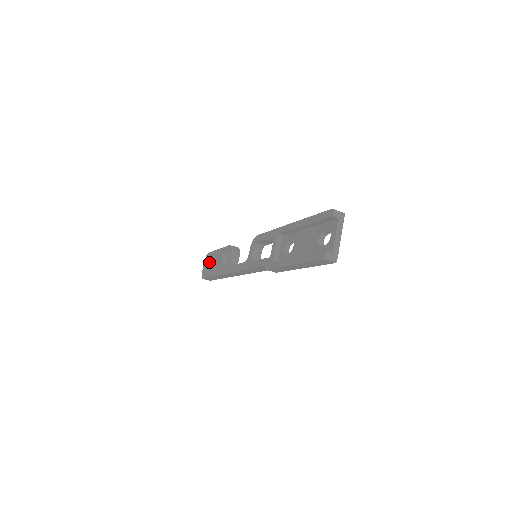
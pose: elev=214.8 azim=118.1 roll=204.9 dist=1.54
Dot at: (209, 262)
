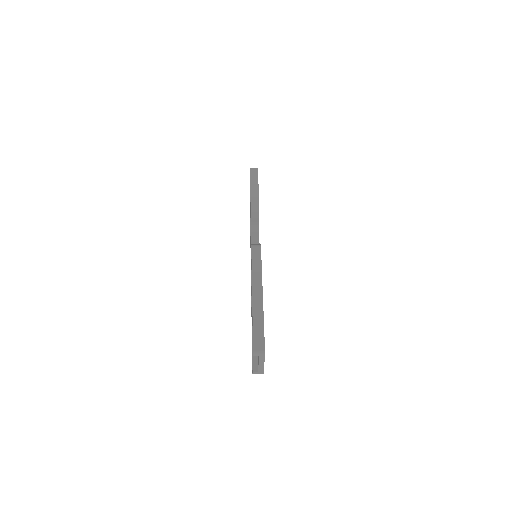
Dot at: occluded
